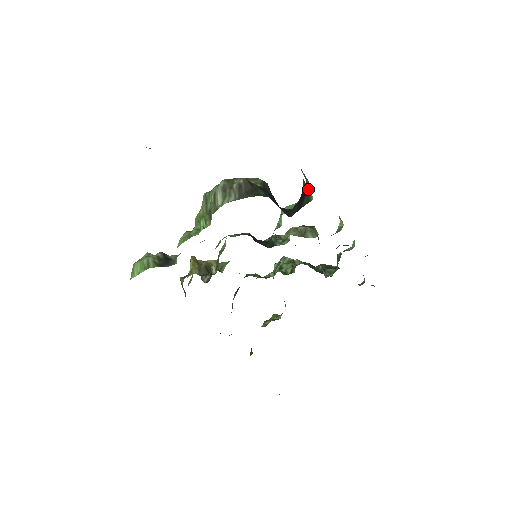
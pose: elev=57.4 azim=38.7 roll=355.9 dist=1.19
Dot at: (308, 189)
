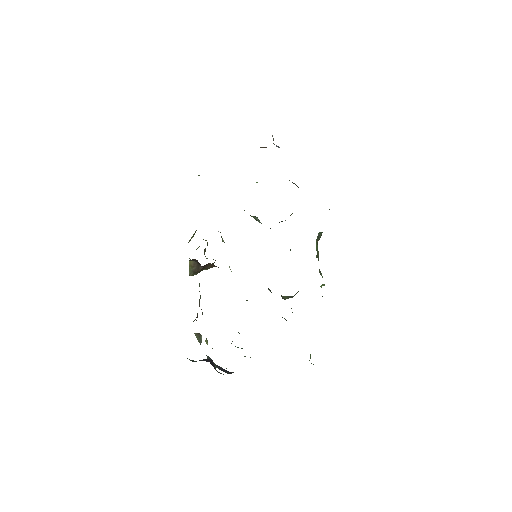
Dot at: occluded
